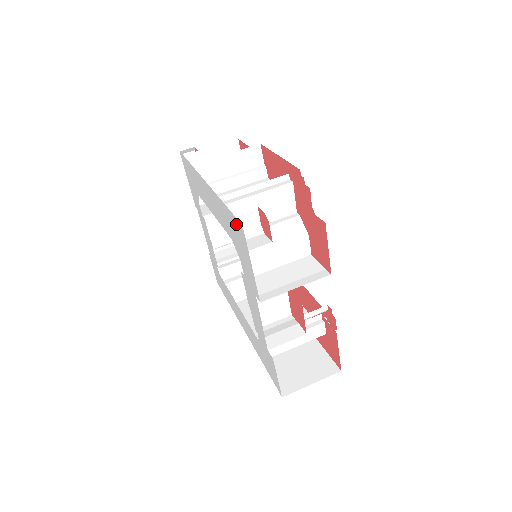
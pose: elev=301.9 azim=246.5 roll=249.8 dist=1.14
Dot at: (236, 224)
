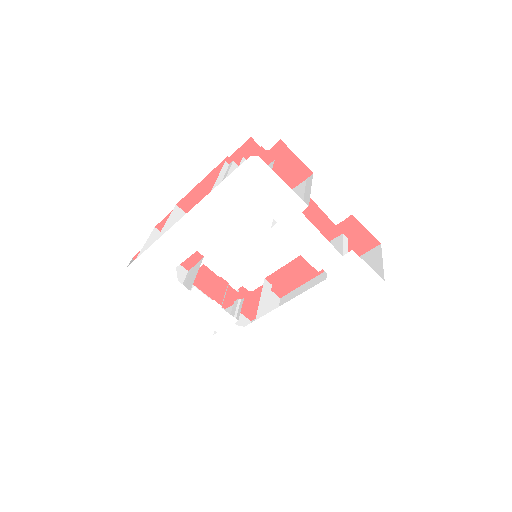
Dot at: (246, 171)
